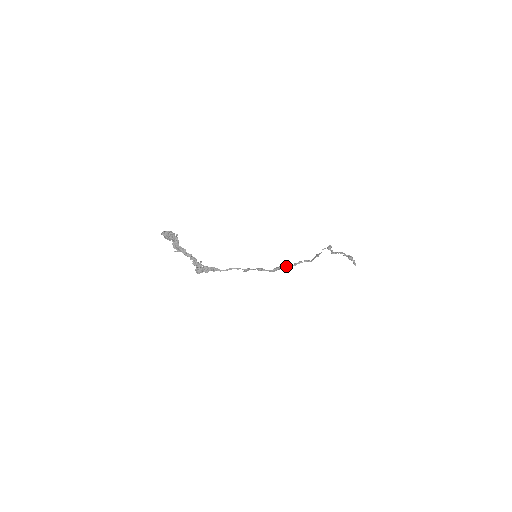
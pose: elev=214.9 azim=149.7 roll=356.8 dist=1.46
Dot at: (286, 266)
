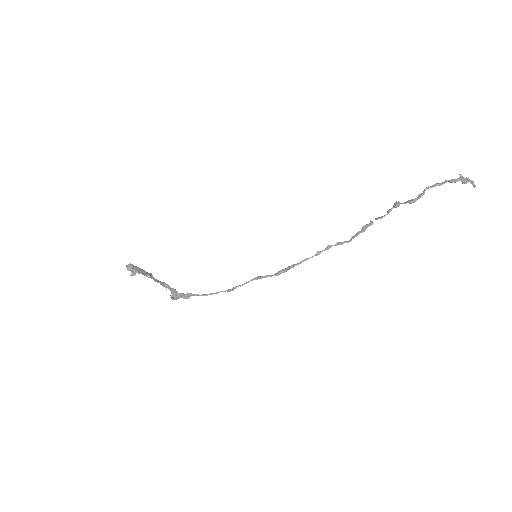
Dot at: (300, 263)
